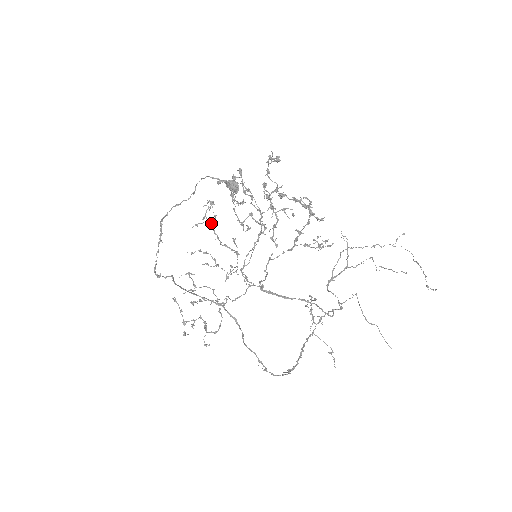
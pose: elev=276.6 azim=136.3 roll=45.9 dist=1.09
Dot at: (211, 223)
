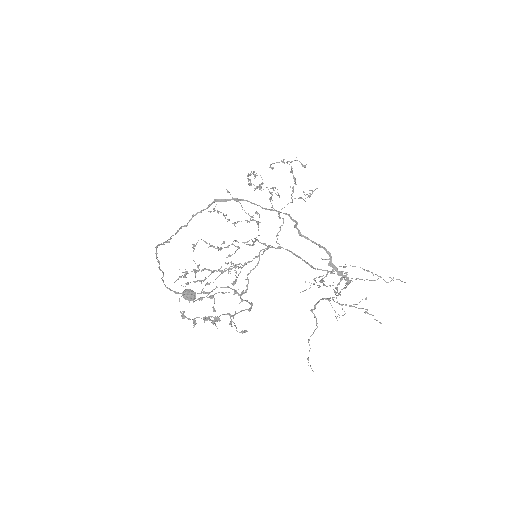
Dot at: (195, 273)
